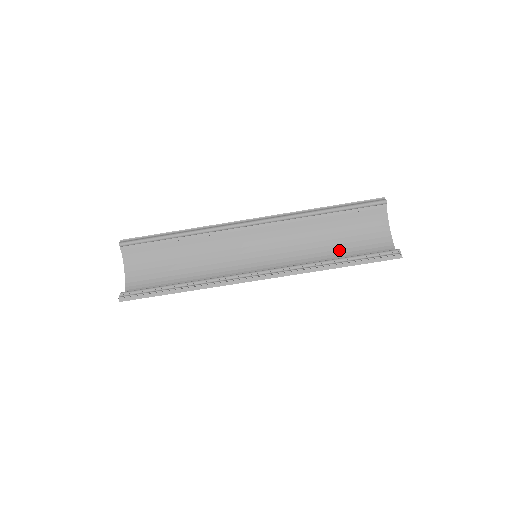
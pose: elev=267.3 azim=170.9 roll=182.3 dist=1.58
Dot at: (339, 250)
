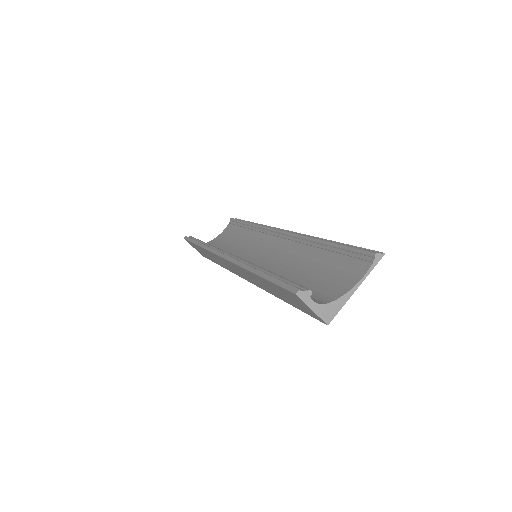
Dot at: (295, 282)
